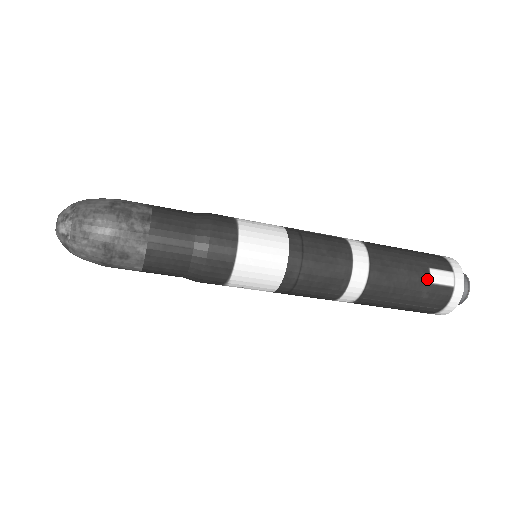
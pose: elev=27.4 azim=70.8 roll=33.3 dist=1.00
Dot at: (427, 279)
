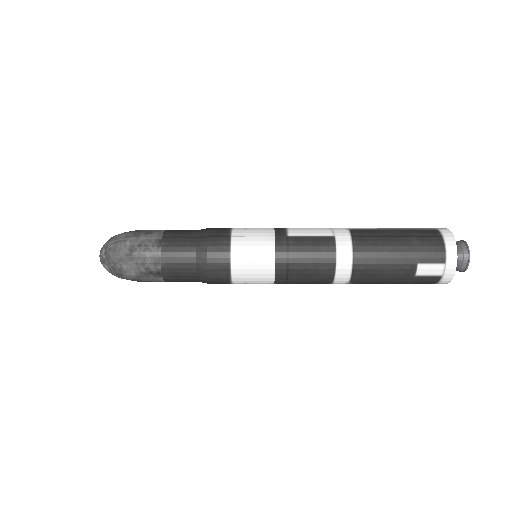
Dot at: (413, 273)
